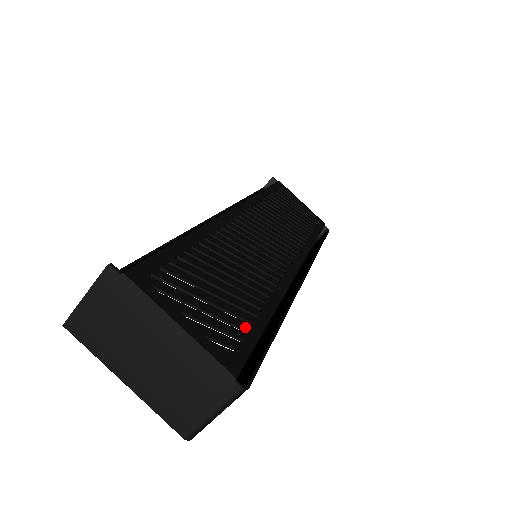
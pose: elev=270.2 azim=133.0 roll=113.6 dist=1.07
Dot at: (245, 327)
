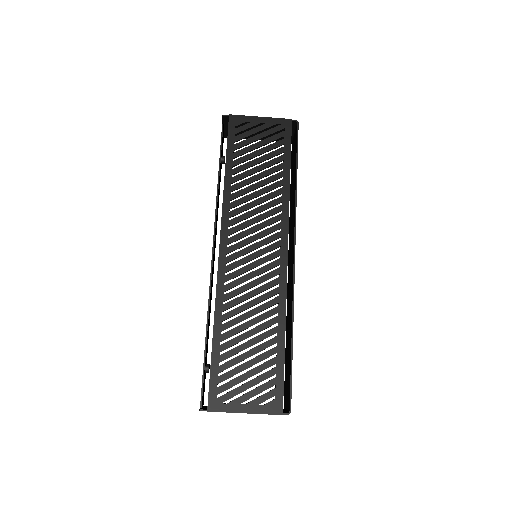
Dot at: (274, 373)
